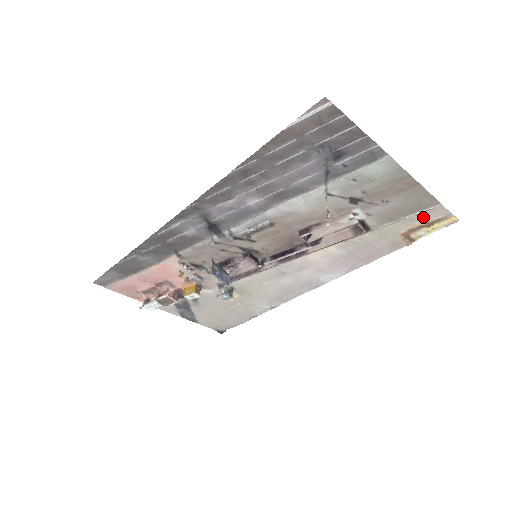
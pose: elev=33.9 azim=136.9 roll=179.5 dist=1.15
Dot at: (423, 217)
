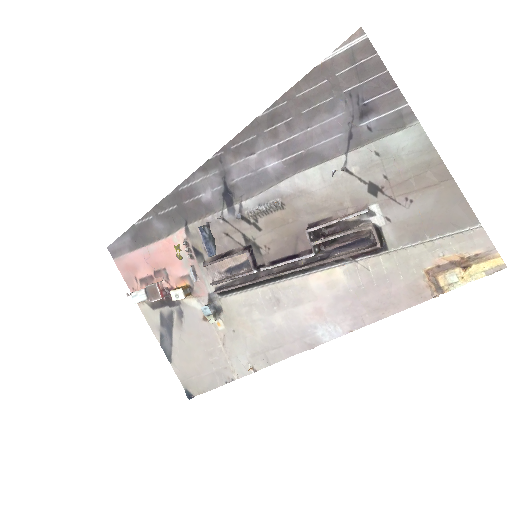
Dot at: (456, 245)
